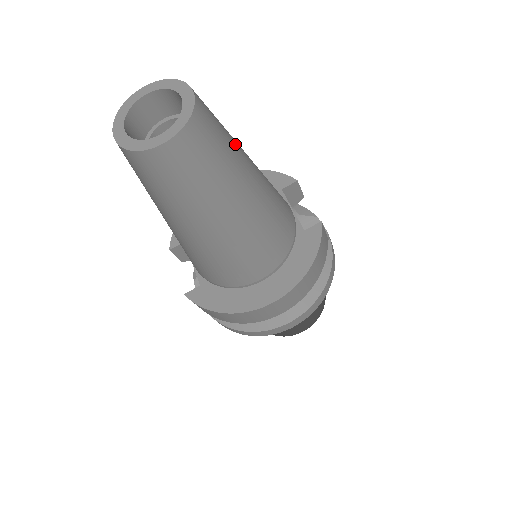
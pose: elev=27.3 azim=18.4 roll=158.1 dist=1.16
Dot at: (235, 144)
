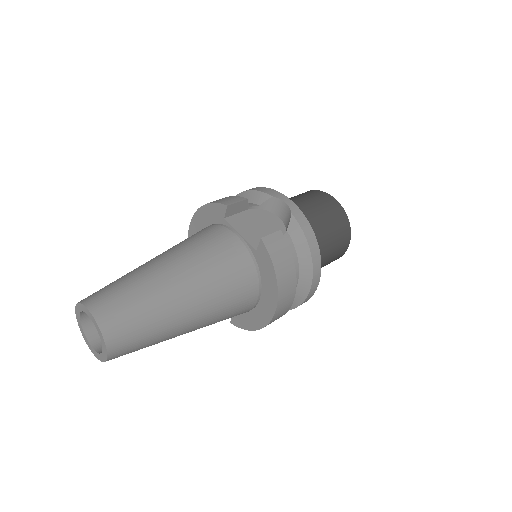
Dot at: (147, 289)
